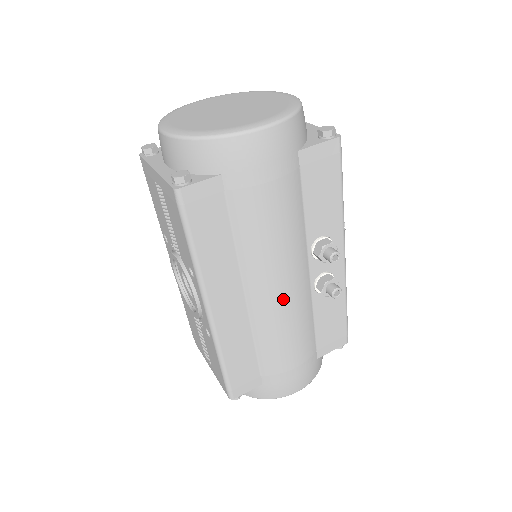
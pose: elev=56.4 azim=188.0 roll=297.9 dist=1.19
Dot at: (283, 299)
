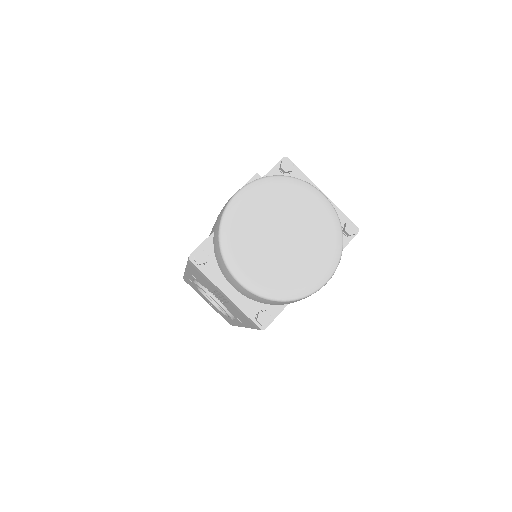
Dot at: occluded
